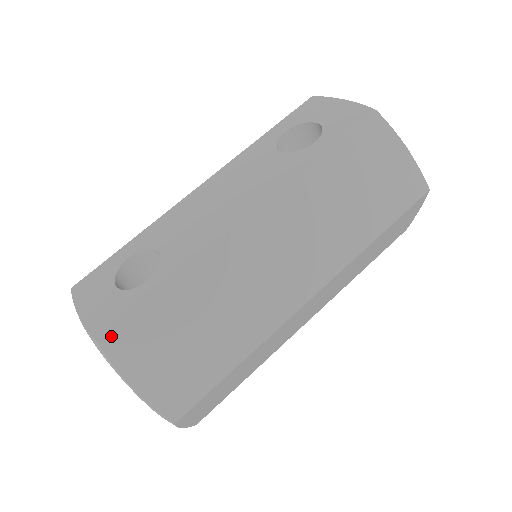
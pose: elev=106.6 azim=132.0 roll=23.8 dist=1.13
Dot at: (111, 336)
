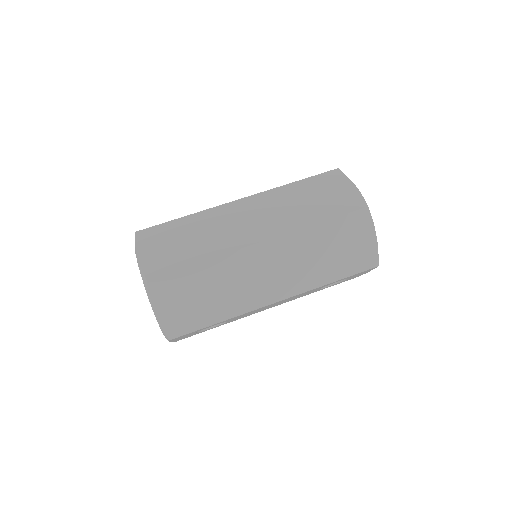
Dot at: (142, 231)
